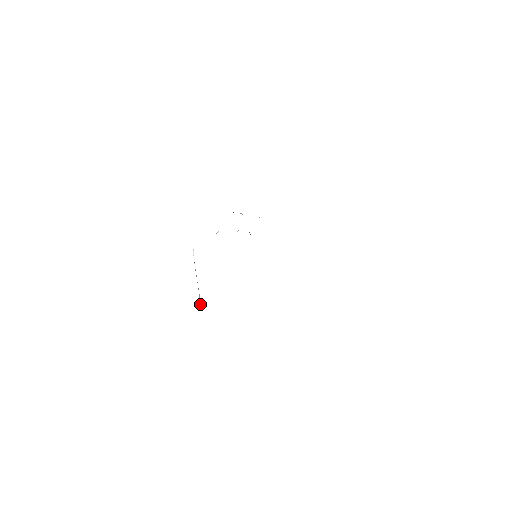
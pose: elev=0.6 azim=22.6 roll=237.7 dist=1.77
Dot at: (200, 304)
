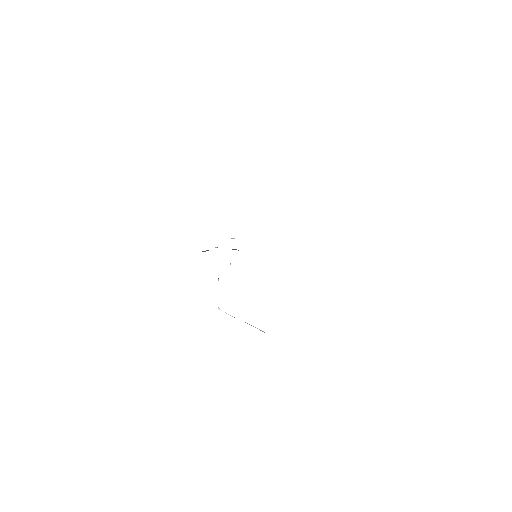
Dot at: occluded
